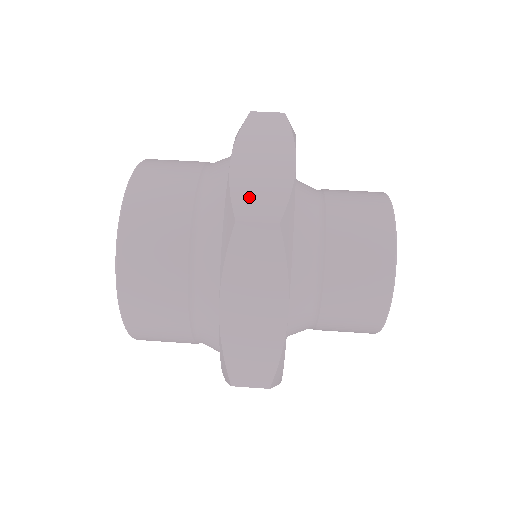
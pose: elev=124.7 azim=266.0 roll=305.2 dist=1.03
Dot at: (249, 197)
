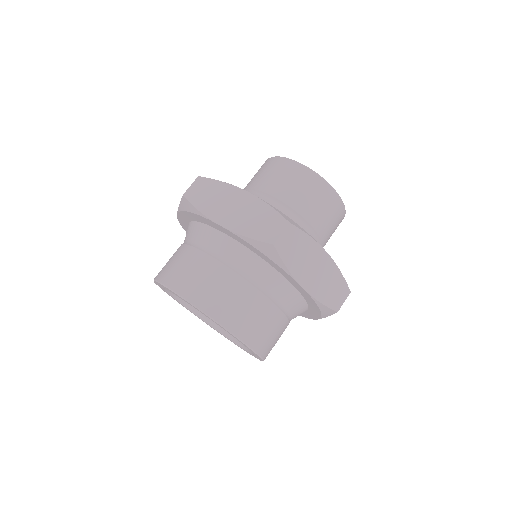
Dot at: (259, 229)
